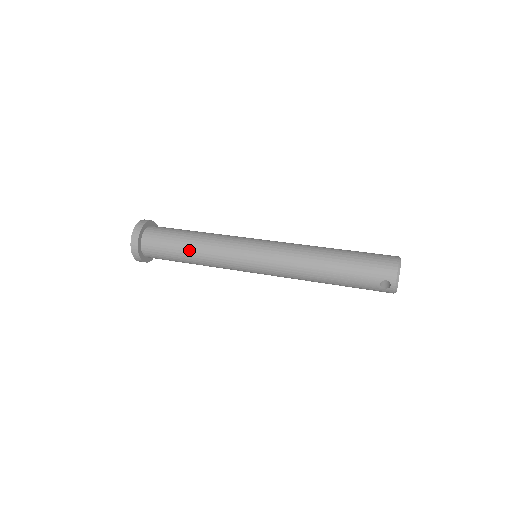
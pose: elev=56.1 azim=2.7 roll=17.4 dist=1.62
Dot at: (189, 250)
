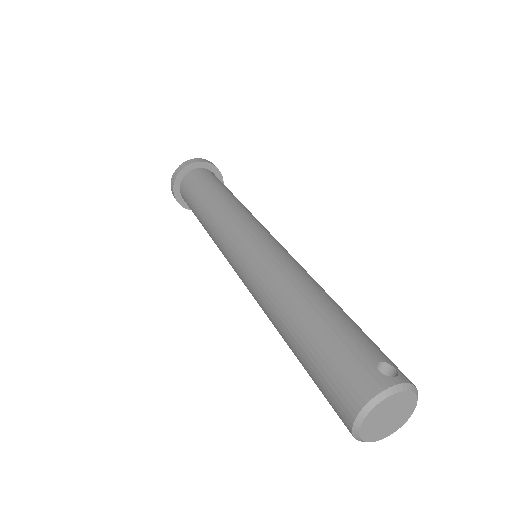
Dot at: occluded
